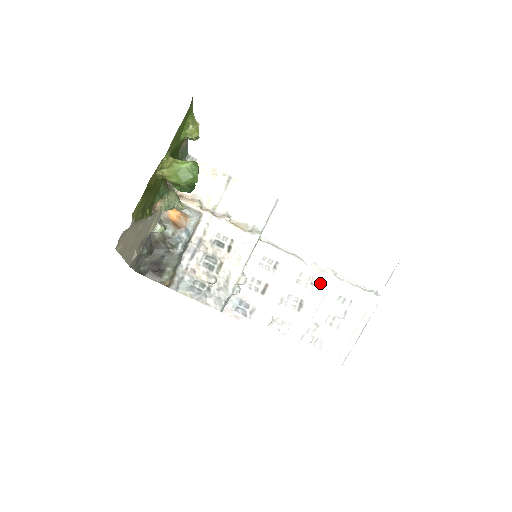
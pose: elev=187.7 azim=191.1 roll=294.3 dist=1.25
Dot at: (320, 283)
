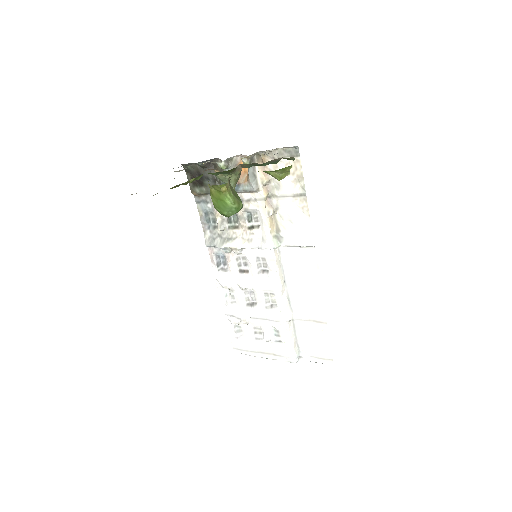
Dot at: (276, 312)
